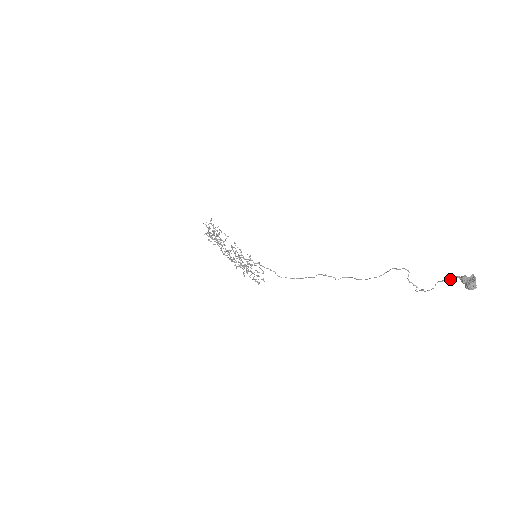
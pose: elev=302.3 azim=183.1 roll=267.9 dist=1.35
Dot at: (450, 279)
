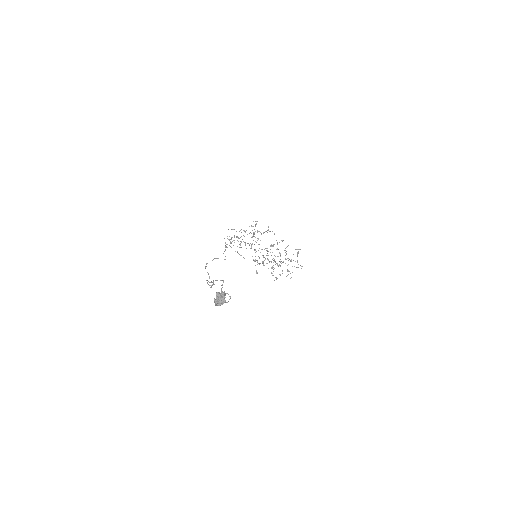
Dot at: occluded
